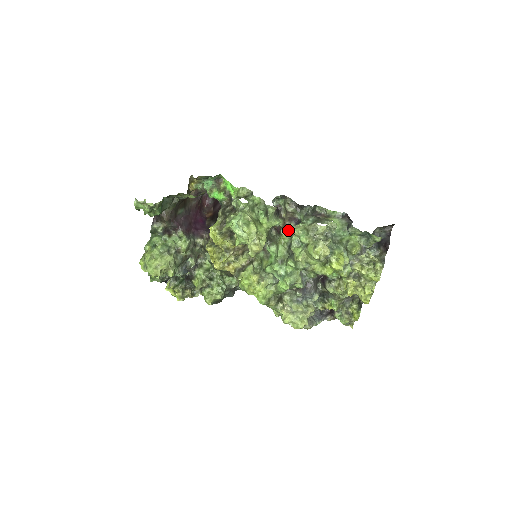
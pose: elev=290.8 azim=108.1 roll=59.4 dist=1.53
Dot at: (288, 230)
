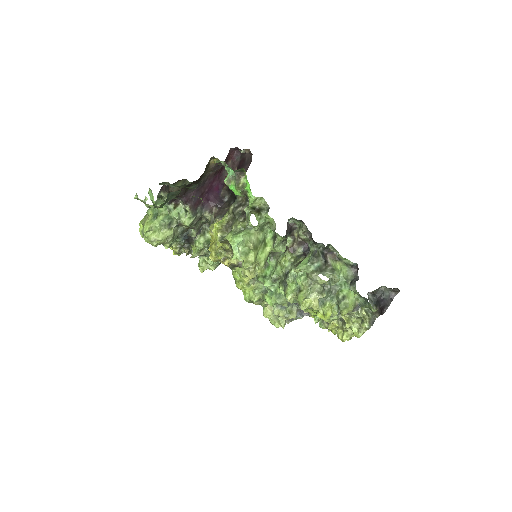
Dot at: (293, 254)
